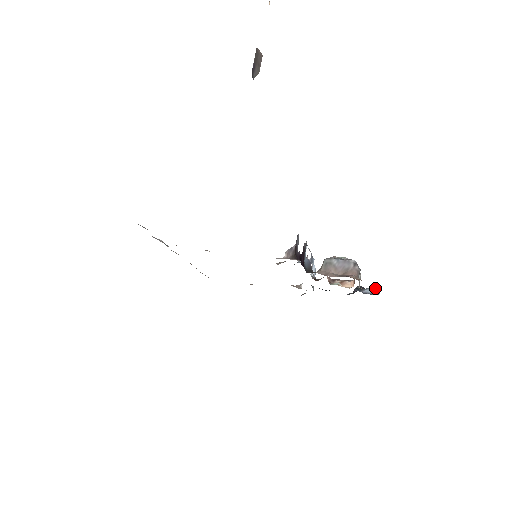
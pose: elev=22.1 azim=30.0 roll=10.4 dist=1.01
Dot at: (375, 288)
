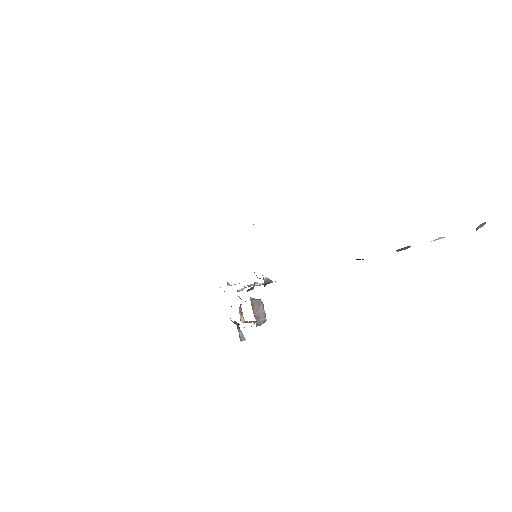
Dot at: (244, 337)
